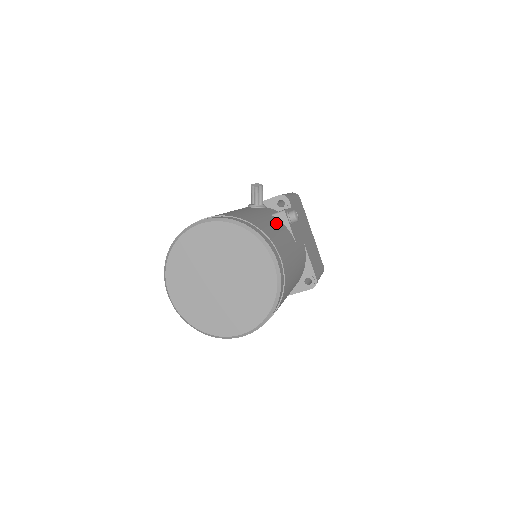
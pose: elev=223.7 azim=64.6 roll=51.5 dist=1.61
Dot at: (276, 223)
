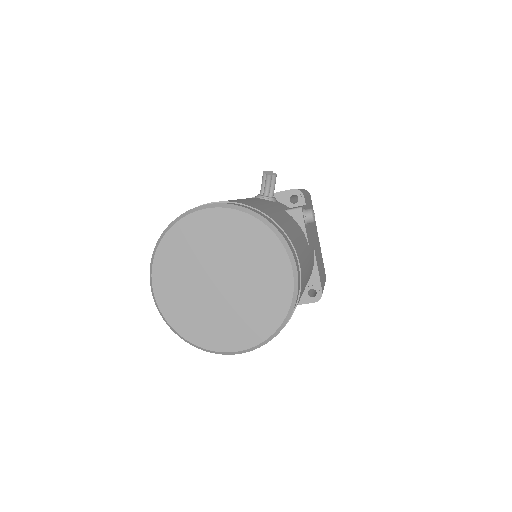
Dot at: (291, 221)
